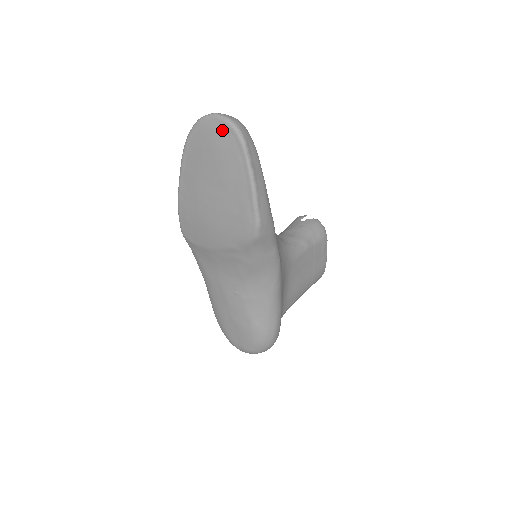
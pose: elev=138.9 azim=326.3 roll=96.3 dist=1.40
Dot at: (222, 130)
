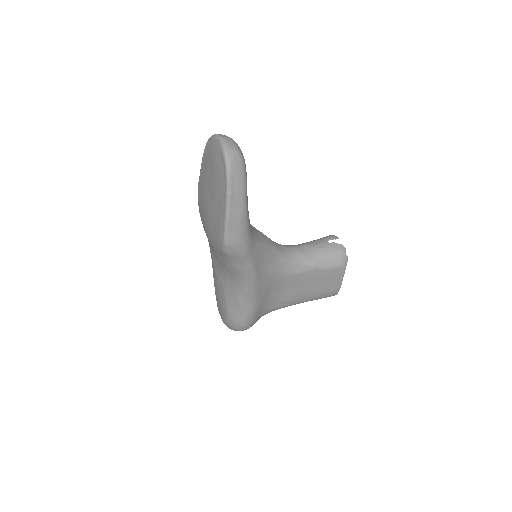
Dot at: (219, 155)
